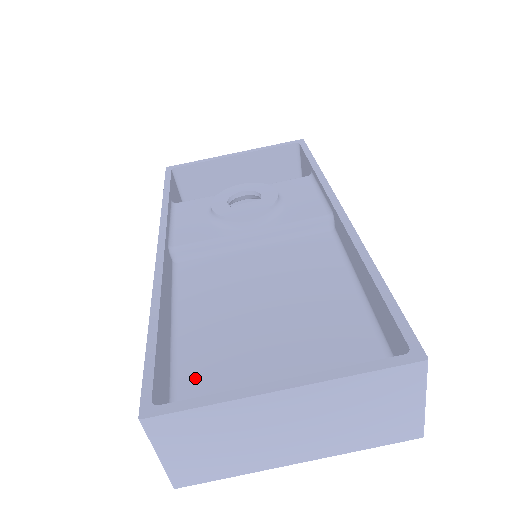
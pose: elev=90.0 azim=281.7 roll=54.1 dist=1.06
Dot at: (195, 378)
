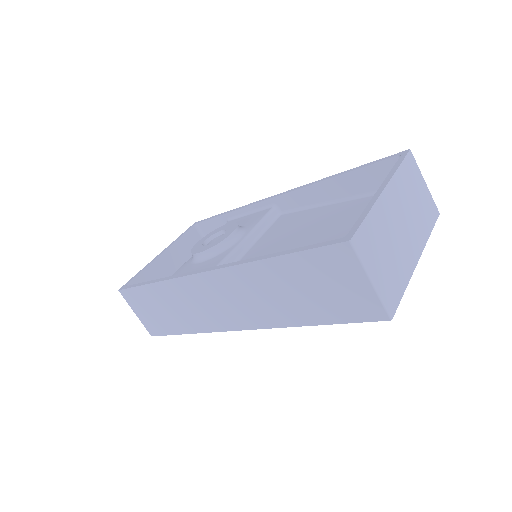
Dot at: occluded
